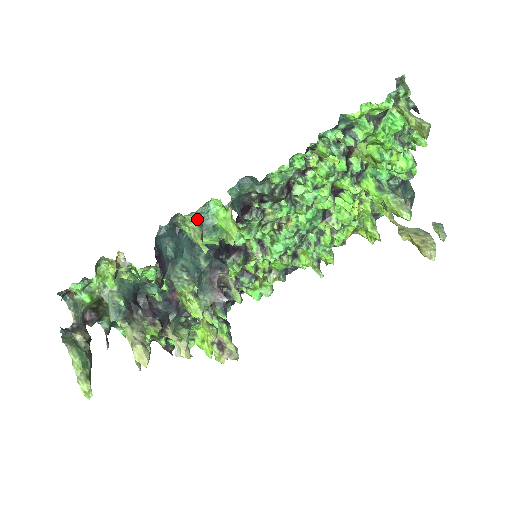
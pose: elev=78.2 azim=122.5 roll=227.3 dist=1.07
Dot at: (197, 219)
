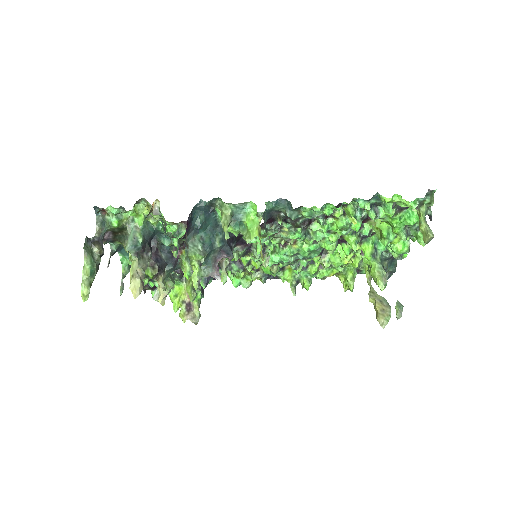
Dot at: (232, 210)
